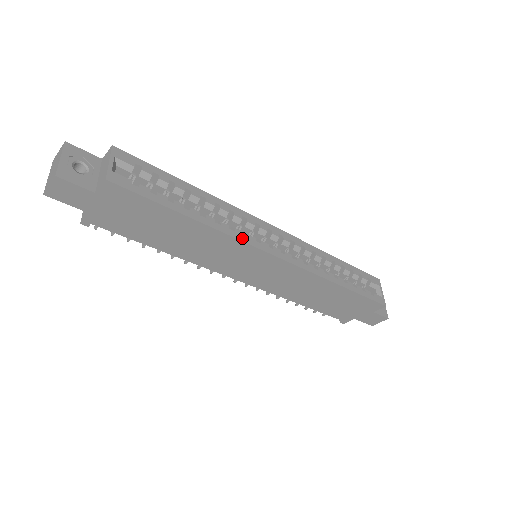
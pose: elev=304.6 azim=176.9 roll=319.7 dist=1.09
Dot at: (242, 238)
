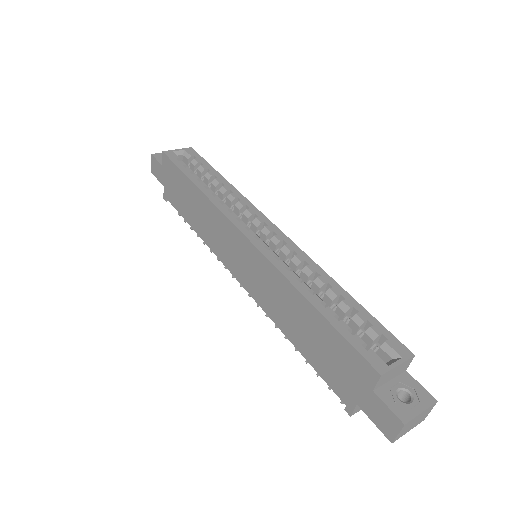
Dot at: (223, 210)
